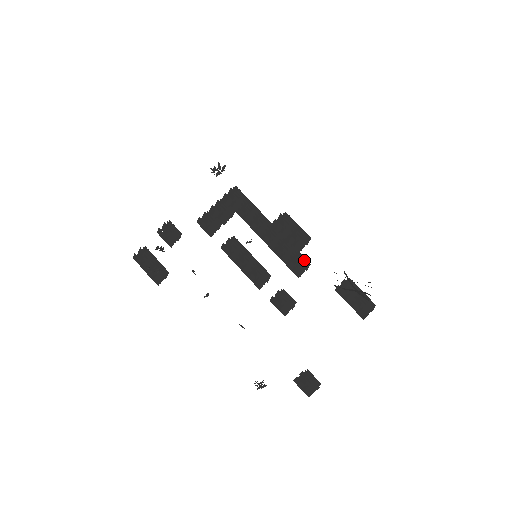
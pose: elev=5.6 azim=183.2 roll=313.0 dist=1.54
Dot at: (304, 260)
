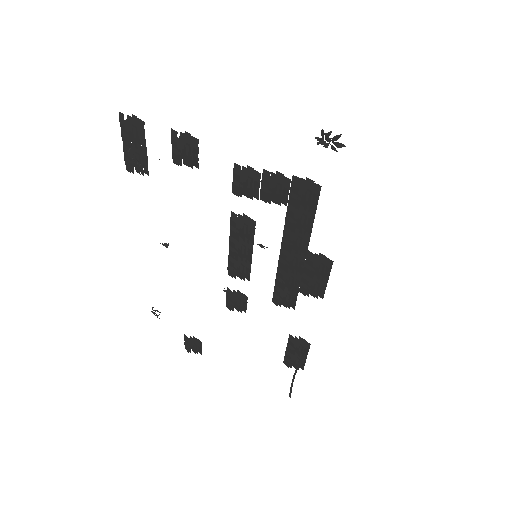
Dot at: (293, 303)
